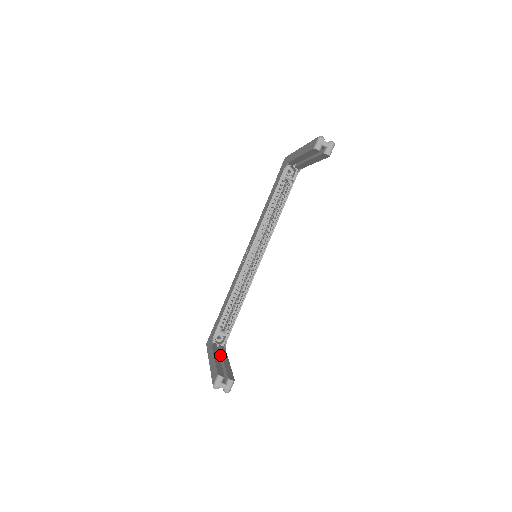
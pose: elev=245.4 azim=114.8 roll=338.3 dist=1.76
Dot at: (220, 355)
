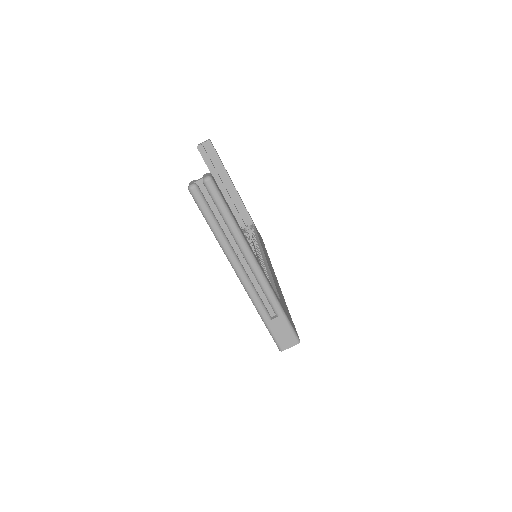
Dot at: occluded
